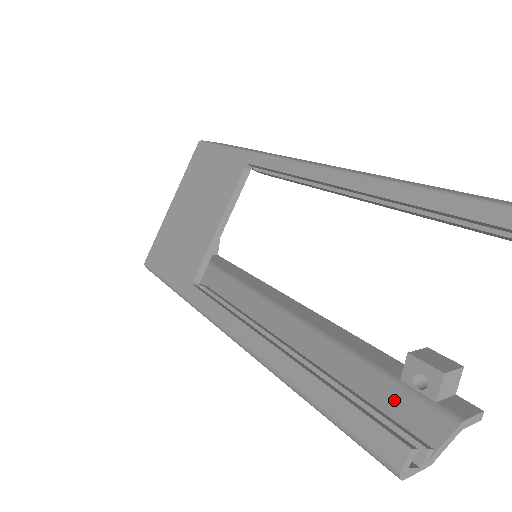
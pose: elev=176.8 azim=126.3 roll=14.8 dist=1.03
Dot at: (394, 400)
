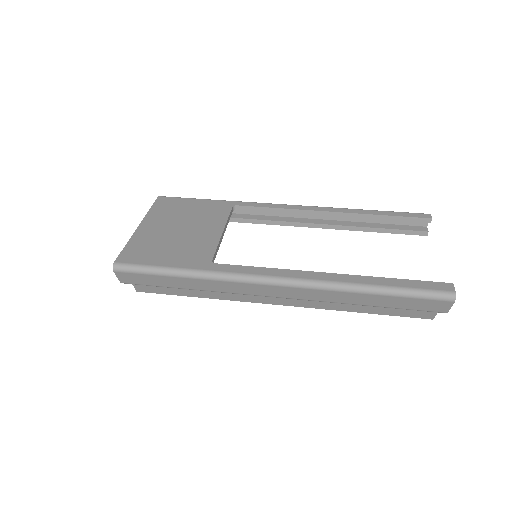
Dot at: occluded
